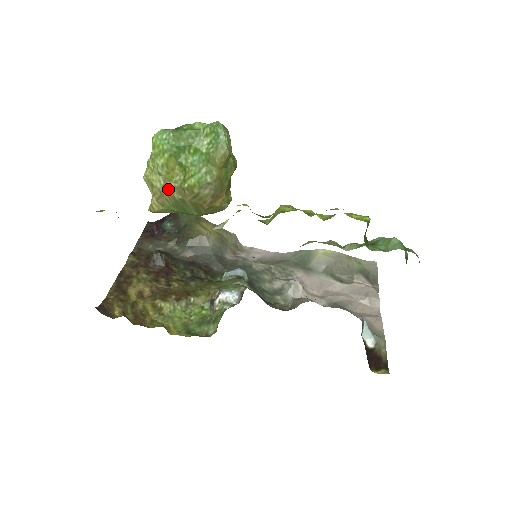
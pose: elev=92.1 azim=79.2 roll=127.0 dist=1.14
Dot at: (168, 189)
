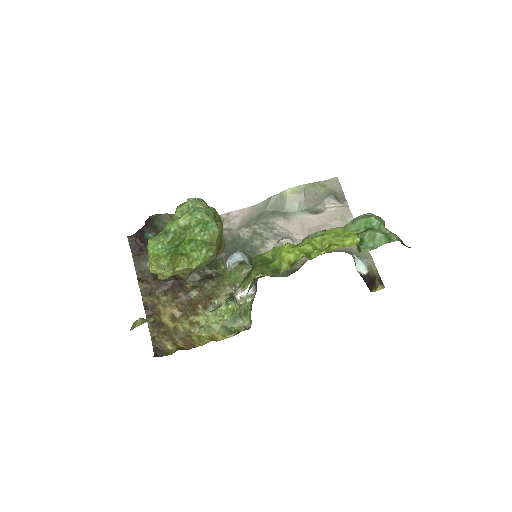
Dot at: (178, 272)
